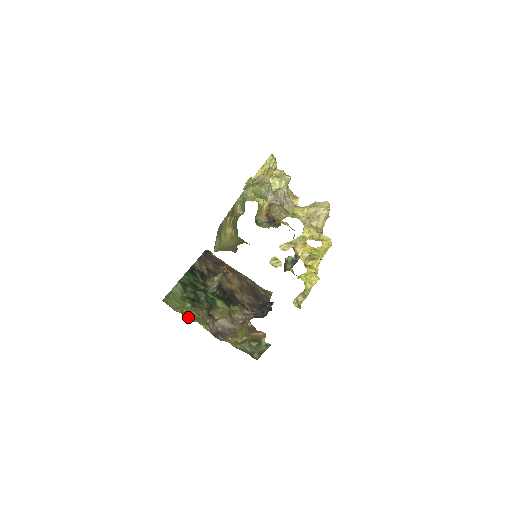
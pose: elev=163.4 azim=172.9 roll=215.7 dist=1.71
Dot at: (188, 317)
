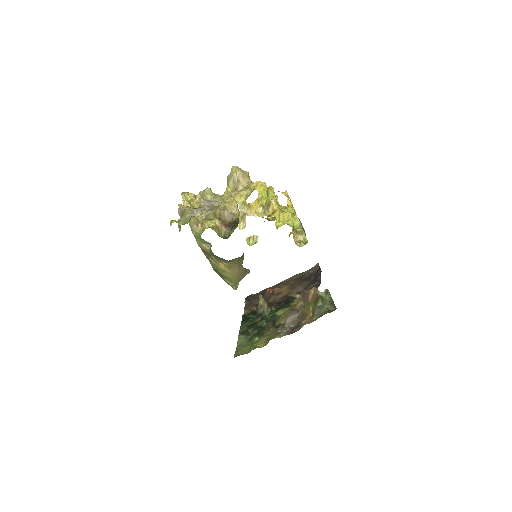
Dot at: (262, 345)
